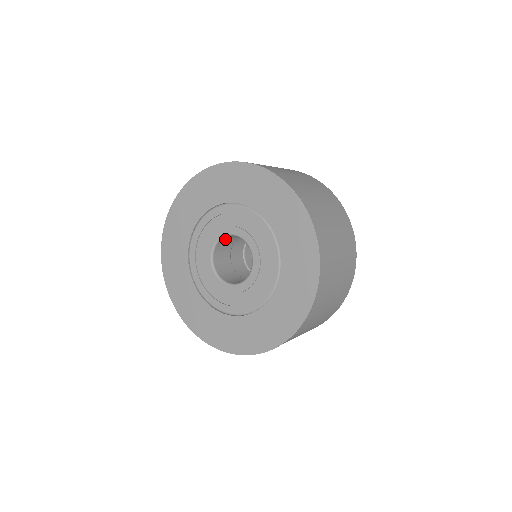
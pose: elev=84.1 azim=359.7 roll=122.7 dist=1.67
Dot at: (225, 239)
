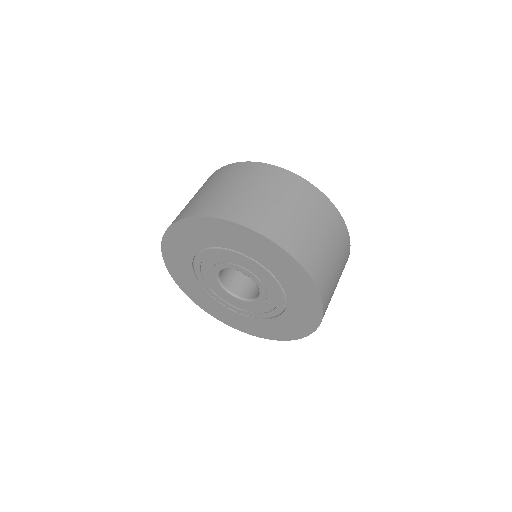
Dot at: occluded
